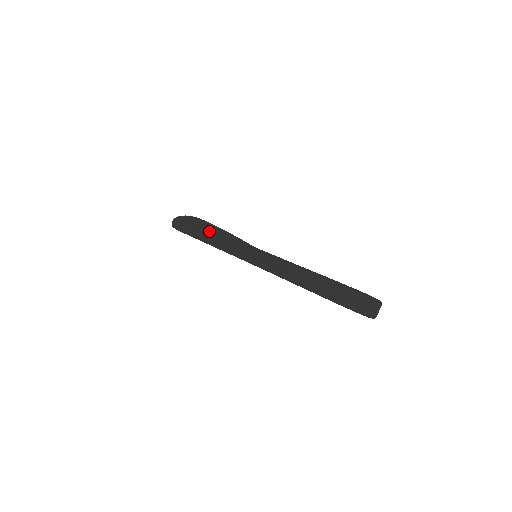
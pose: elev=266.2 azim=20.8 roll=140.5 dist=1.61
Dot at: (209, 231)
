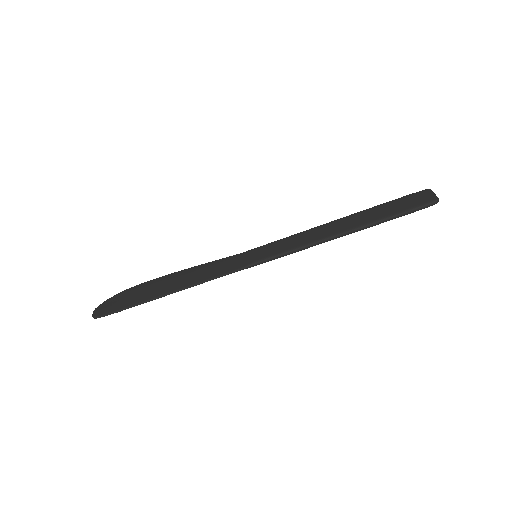
Dot at: (167, 281)
